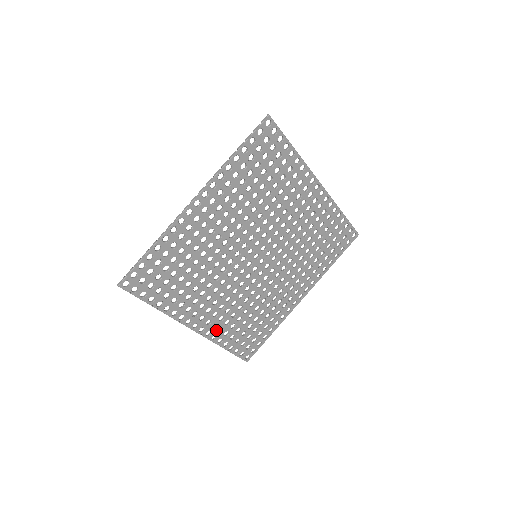
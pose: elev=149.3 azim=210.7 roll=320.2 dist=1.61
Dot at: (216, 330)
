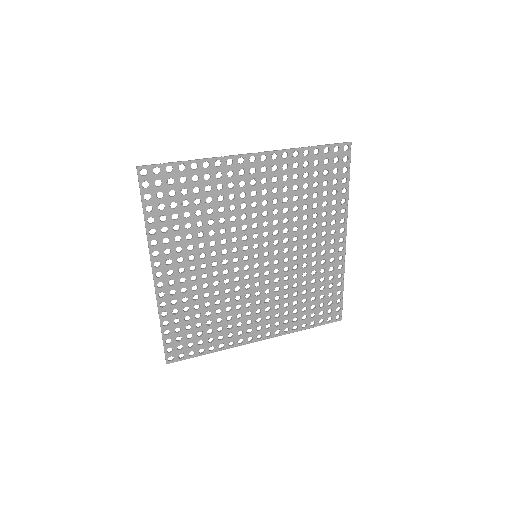
Dot at: (282, 325)
